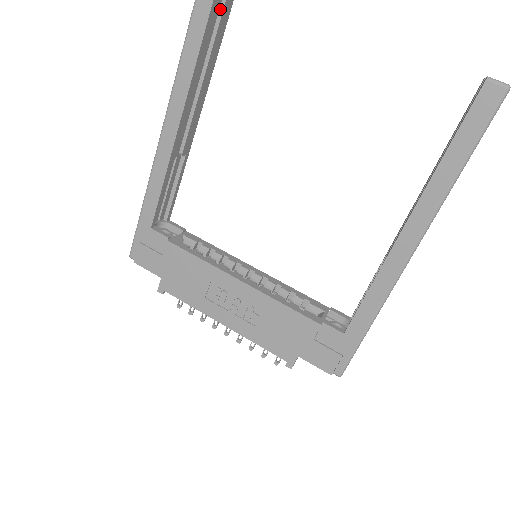
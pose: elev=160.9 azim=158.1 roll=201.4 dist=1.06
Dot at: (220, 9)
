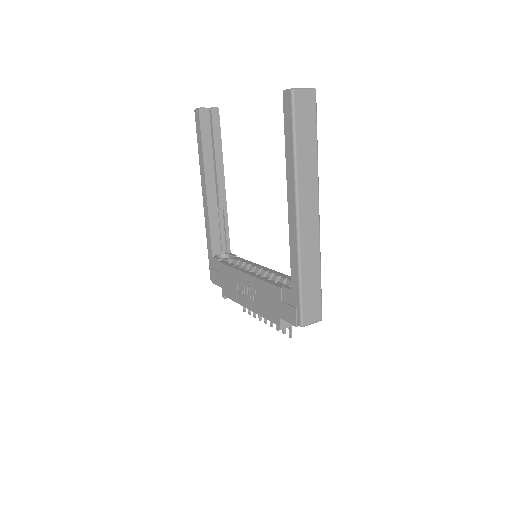
Dot at: (211, 123)
